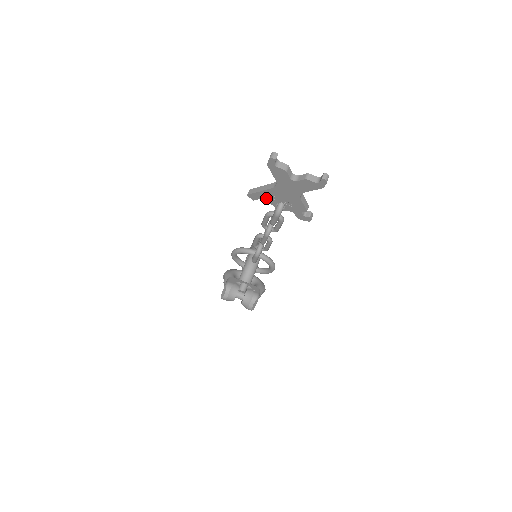
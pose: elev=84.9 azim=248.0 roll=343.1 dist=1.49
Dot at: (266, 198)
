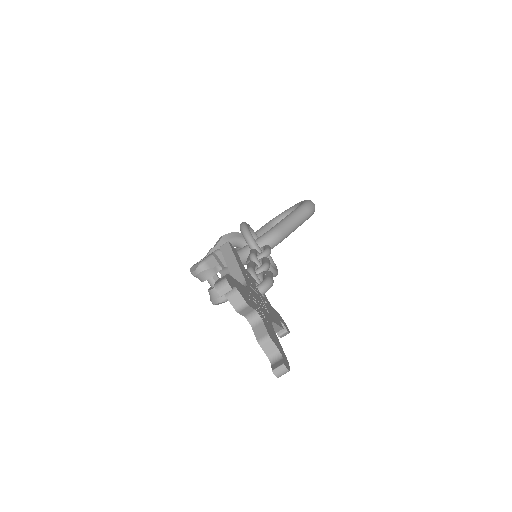
Dot at: occluded
